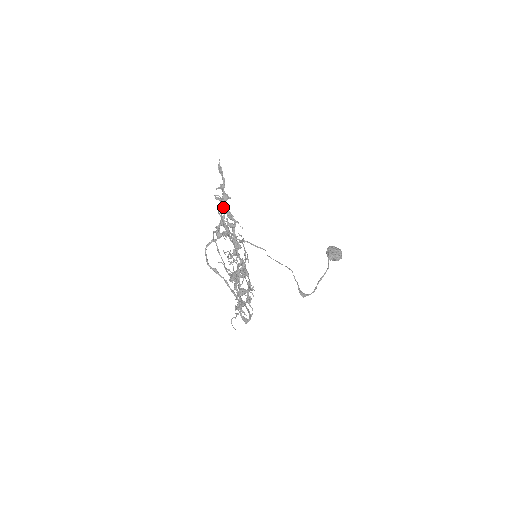
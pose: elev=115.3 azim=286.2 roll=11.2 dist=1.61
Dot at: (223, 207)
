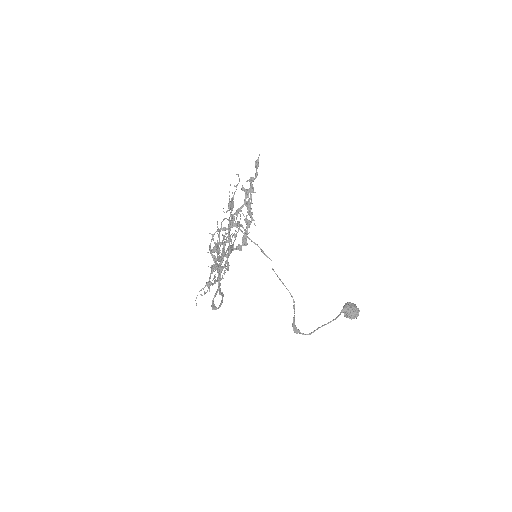
Dot at: (245, 198)
